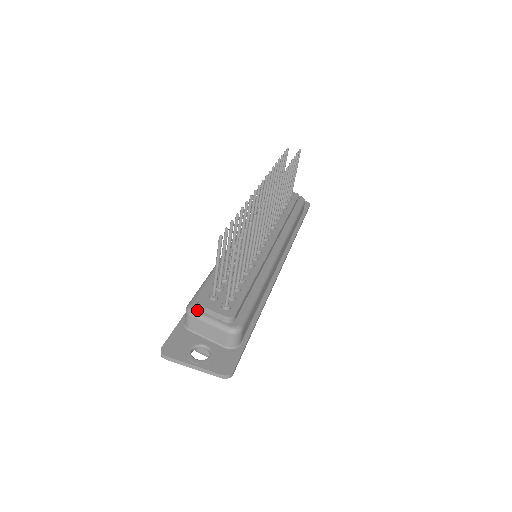
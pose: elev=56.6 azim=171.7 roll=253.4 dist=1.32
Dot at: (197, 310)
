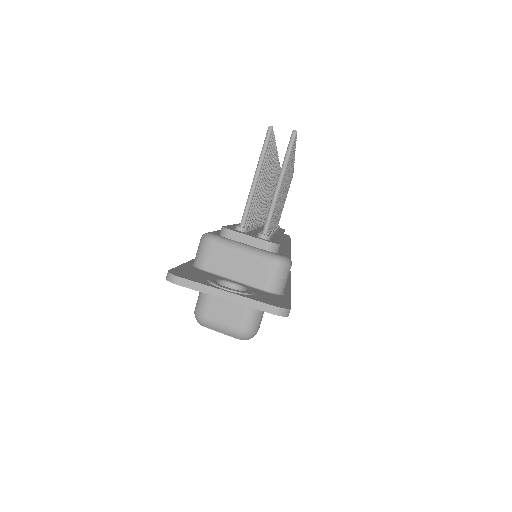
Dot at: (221, 236)
